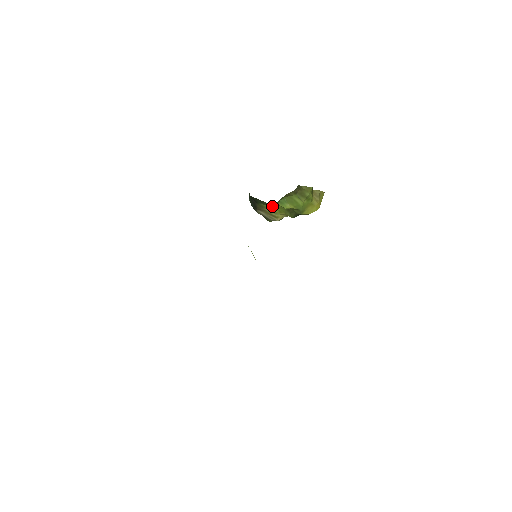
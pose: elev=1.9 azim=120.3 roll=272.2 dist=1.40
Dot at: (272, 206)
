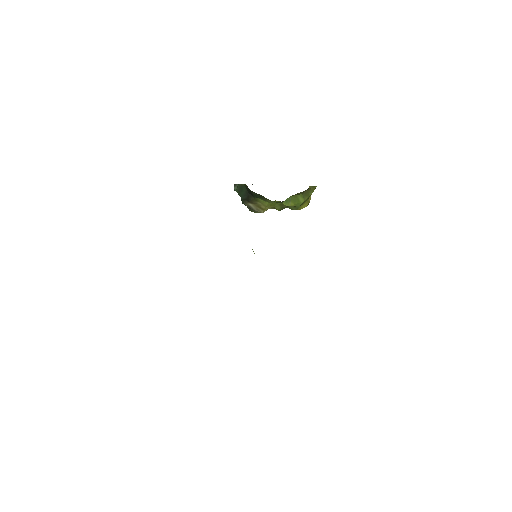
Dot at: occluded
